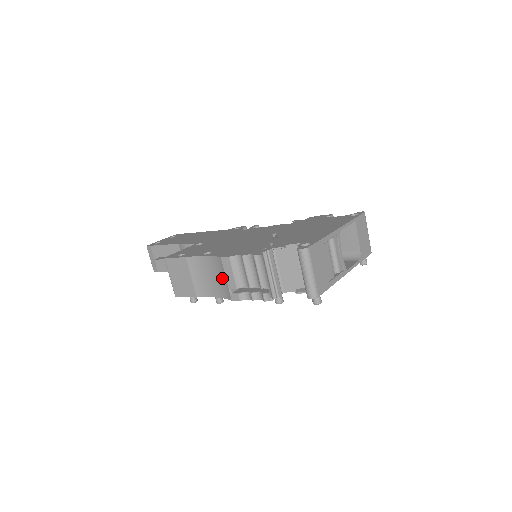
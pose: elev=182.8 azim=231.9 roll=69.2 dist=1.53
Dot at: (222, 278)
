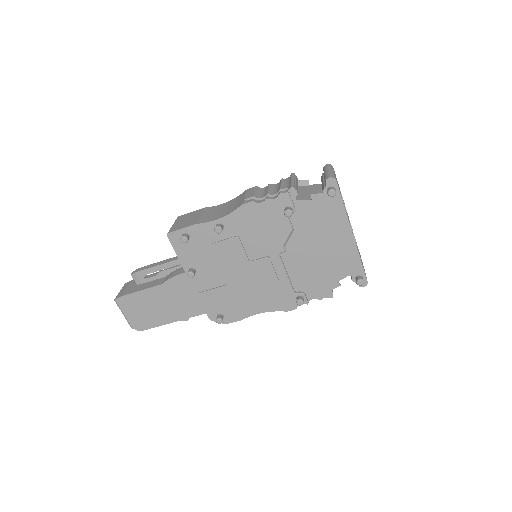
Dot at: (239, 201)
